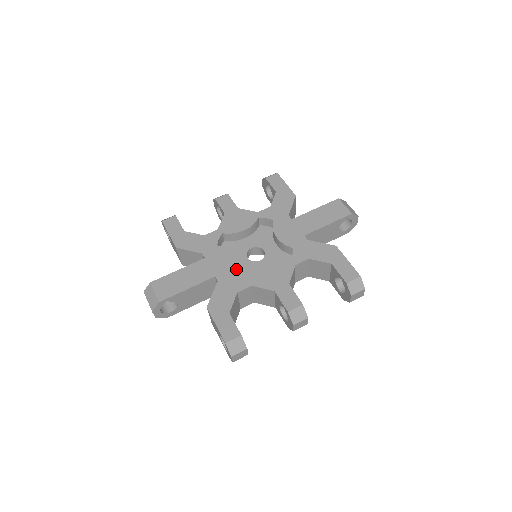
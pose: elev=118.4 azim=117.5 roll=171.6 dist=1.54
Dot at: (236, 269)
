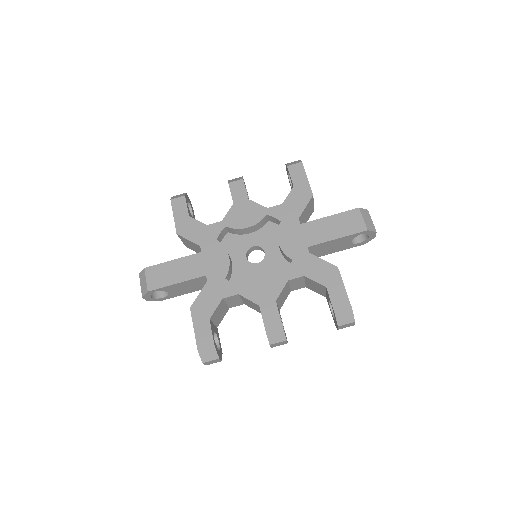
Dot at: (229, 271)
